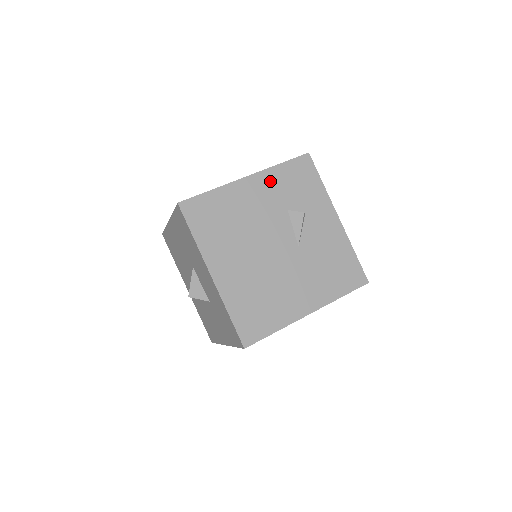
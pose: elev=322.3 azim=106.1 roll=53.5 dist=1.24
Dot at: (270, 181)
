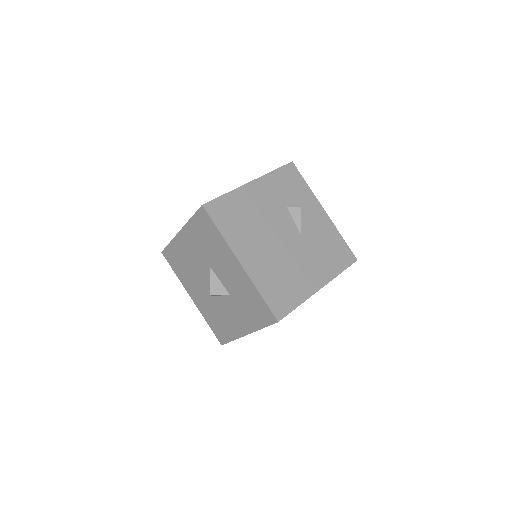
Dot at: (269, 184)
